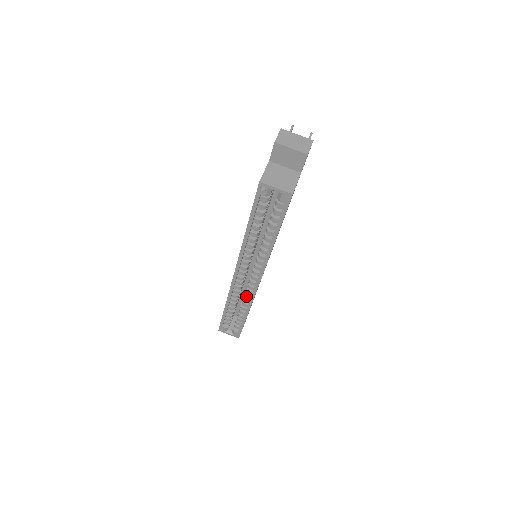
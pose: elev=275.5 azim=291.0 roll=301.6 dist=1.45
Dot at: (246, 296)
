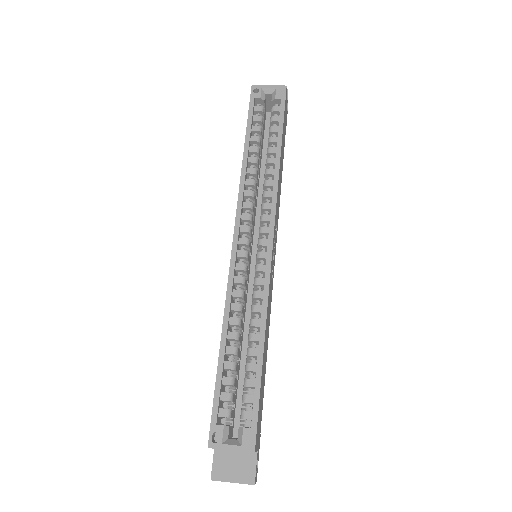
Dot at: (255, 294)
